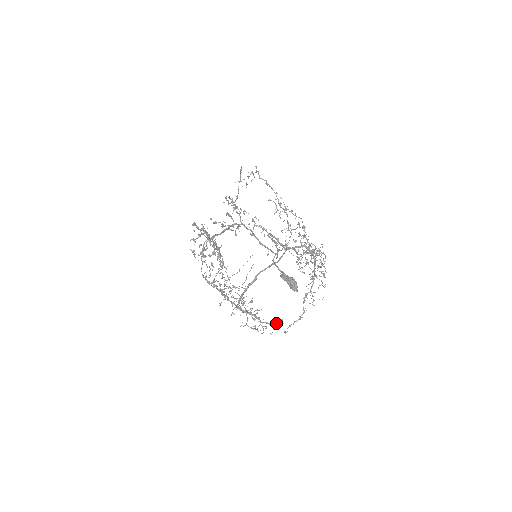
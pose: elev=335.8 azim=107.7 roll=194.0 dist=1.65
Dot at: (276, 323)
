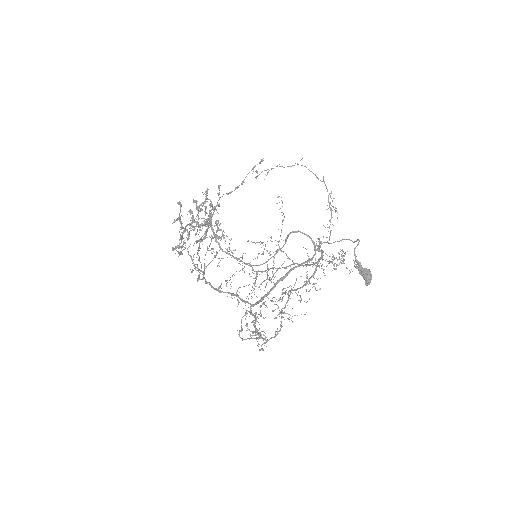
Dot at: (261, 336)
